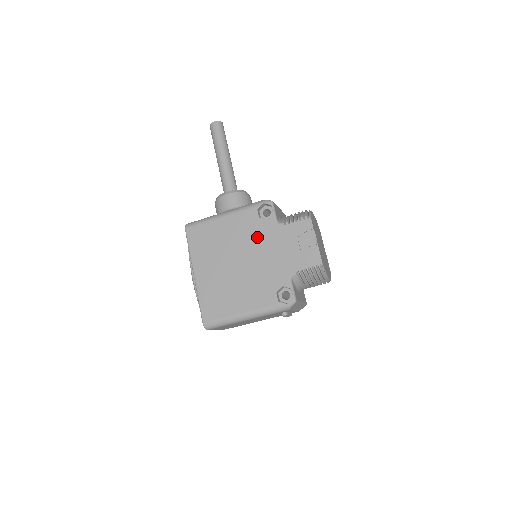
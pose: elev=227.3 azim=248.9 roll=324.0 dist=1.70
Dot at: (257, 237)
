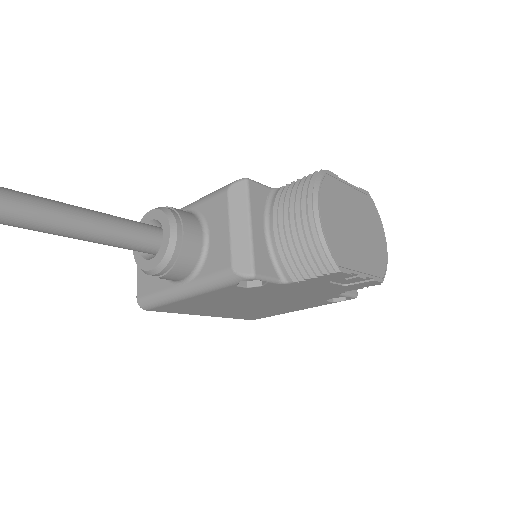
Dot at: (262, 294)
